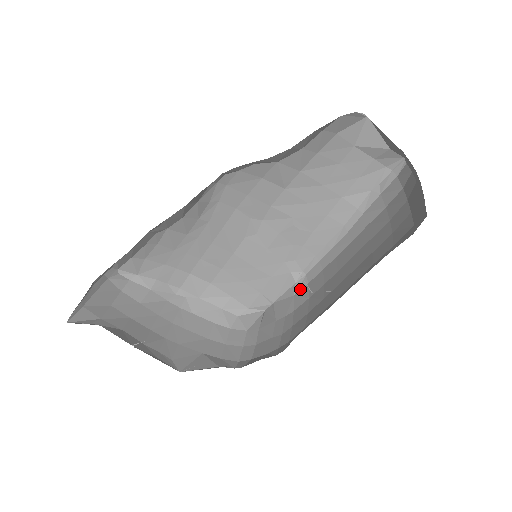
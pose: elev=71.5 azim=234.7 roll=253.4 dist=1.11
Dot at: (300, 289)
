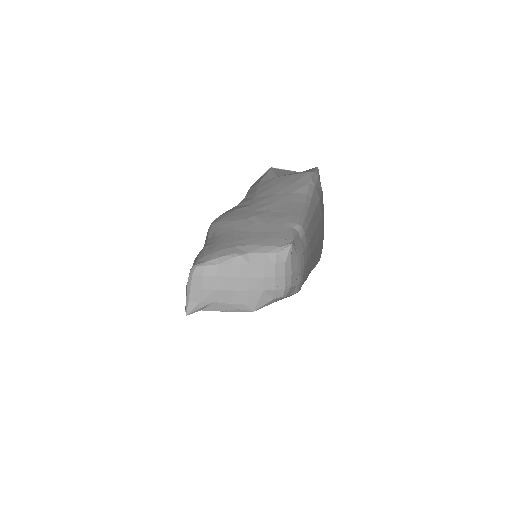
Dot at: (302, 236)
